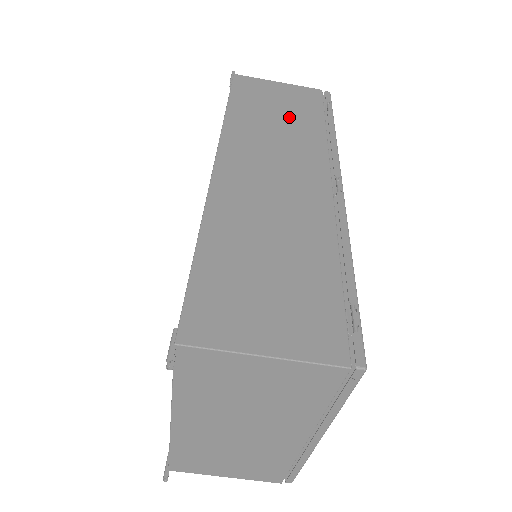
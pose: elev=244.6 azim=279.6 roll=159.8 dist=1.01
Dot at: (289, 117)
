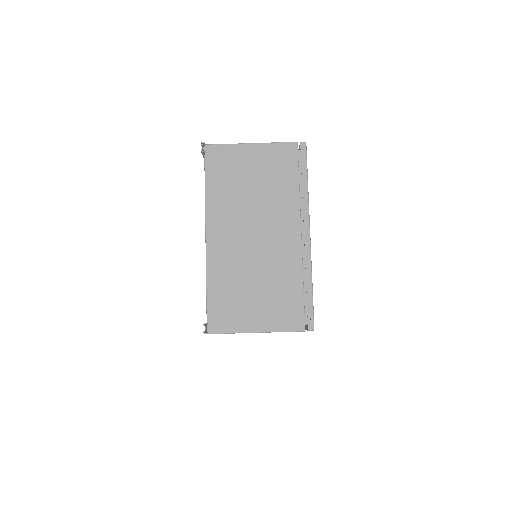
Dot at: occluded
